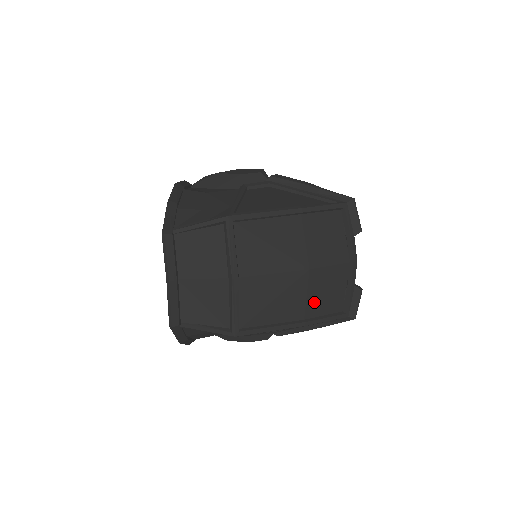
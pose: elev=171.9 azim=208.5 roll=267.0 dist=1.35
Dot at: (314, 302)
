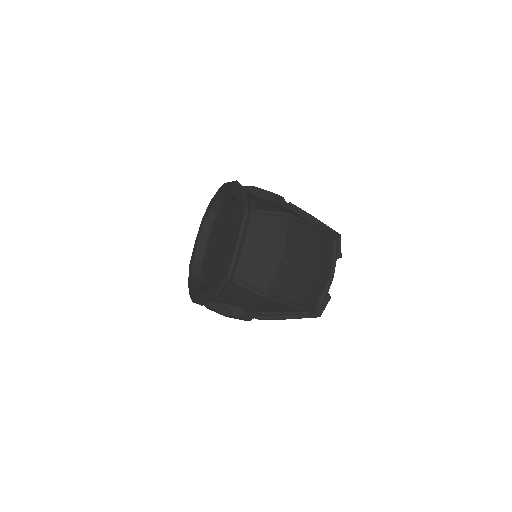
Dot at: (308, 294)
